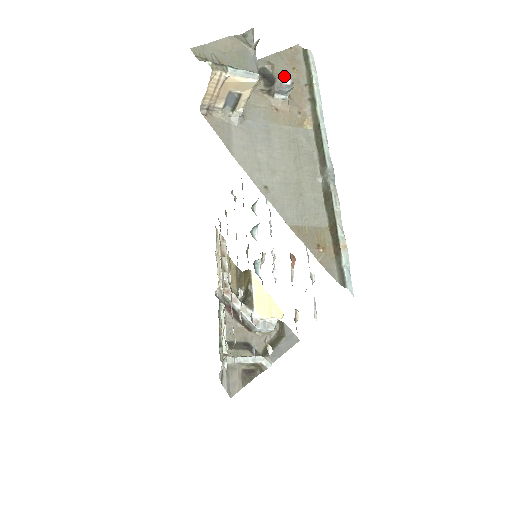
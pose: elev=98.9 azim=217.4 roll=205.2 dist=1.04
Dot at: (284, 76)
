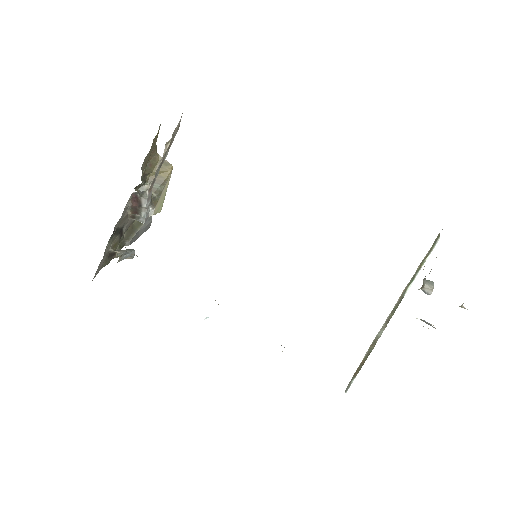
Dot at: occluded
